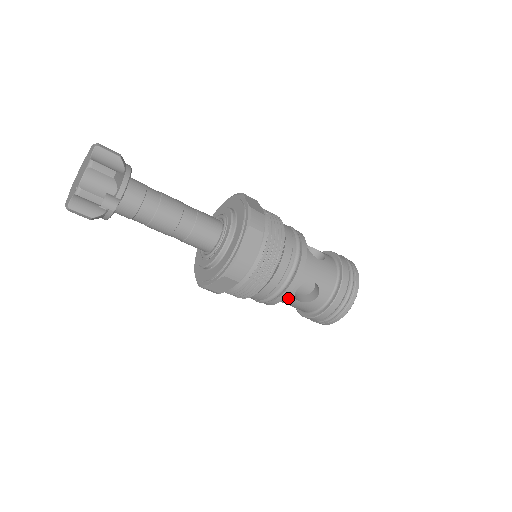
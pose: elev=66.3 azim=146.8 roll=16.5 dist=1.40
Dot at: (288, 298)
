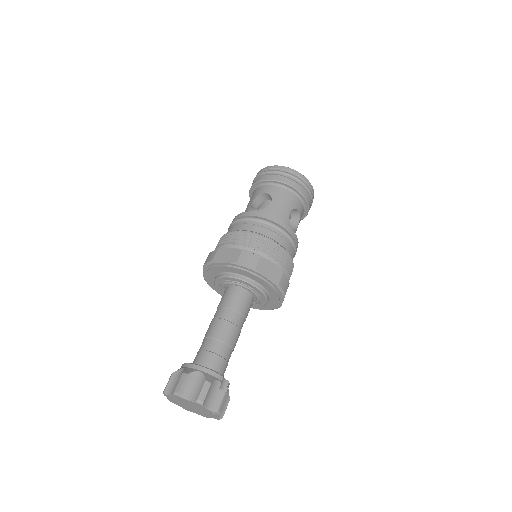
Dot at: occluded
